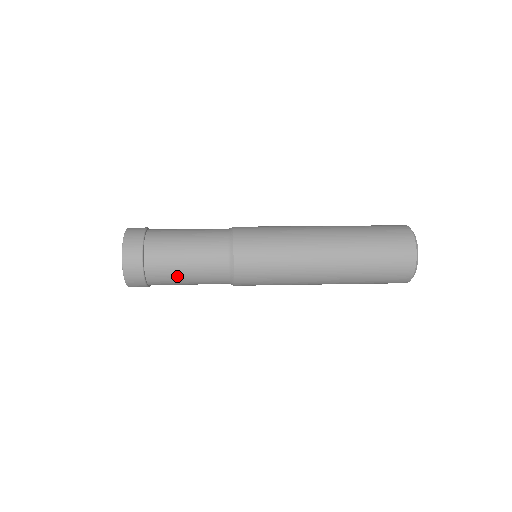
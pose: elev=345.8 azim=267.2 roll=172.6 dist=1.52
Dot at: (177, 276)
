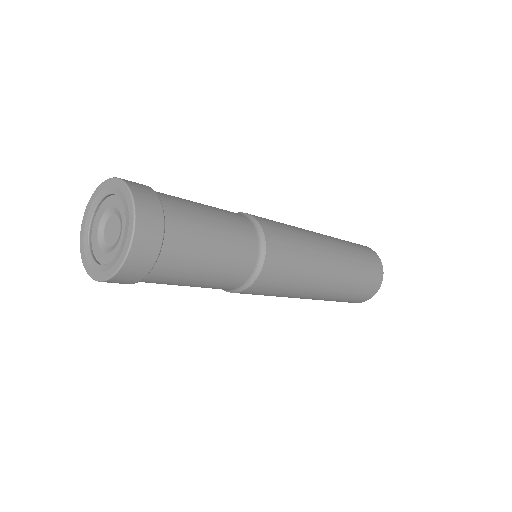
Dot at: (203, 248)
